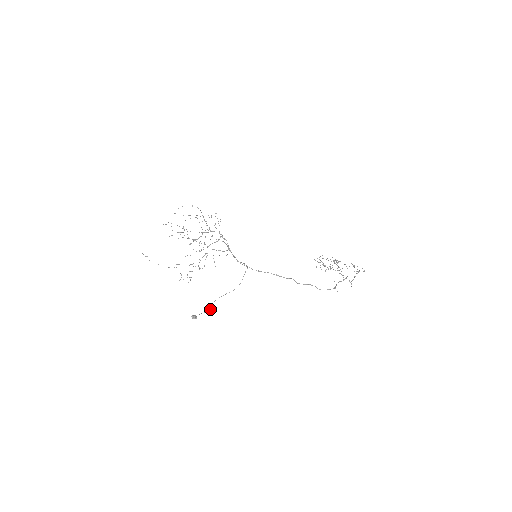
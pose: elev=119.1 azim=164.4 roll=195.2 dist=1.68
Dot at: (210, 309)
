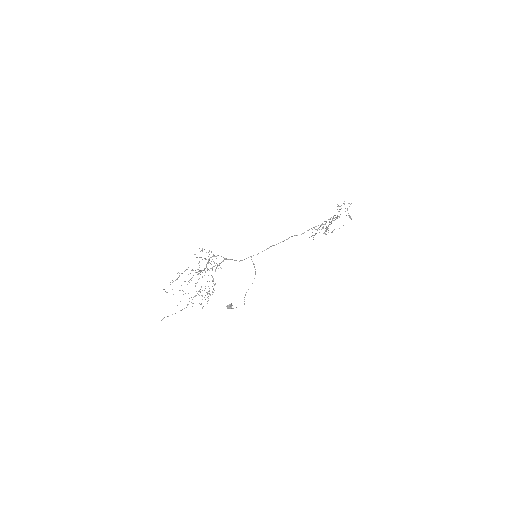
Dot at: (244, 304)
